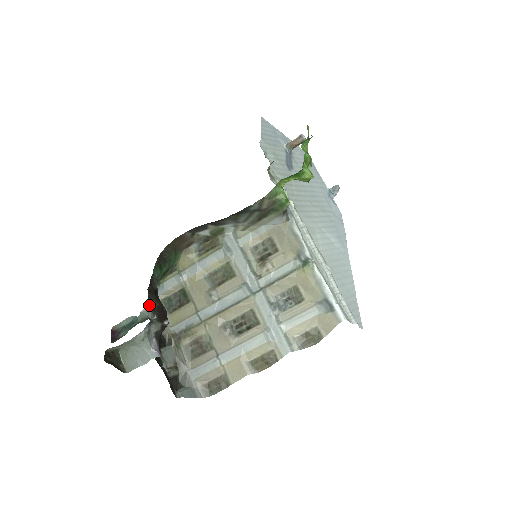
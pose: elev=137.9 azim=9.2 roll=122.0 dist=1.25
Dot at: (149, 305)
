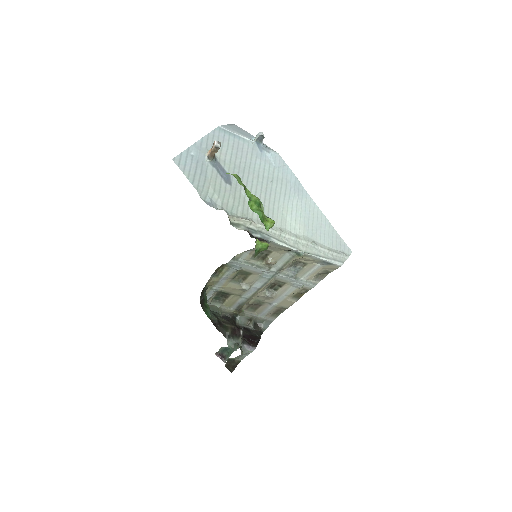
Dot at: (228, 338)
